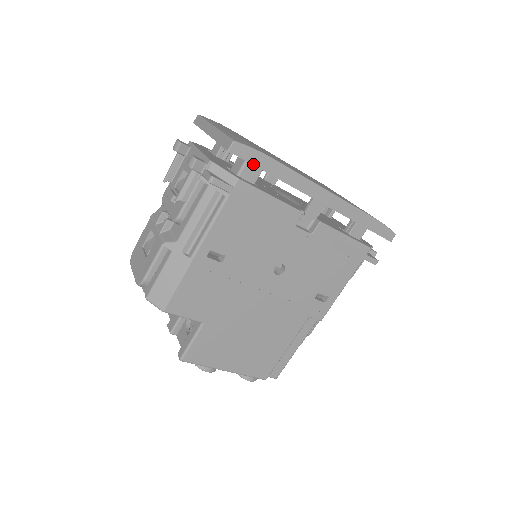
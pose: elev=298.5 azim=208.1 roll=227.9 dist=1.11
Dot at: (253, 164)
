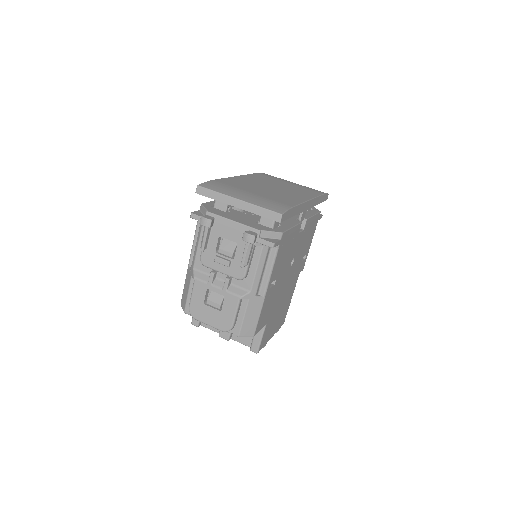
Dot at: (288, 218)
